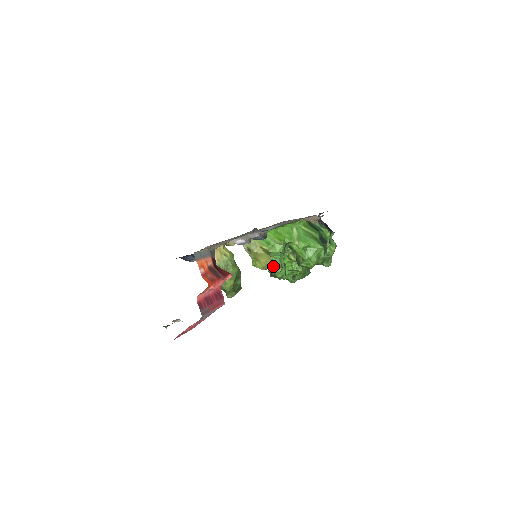
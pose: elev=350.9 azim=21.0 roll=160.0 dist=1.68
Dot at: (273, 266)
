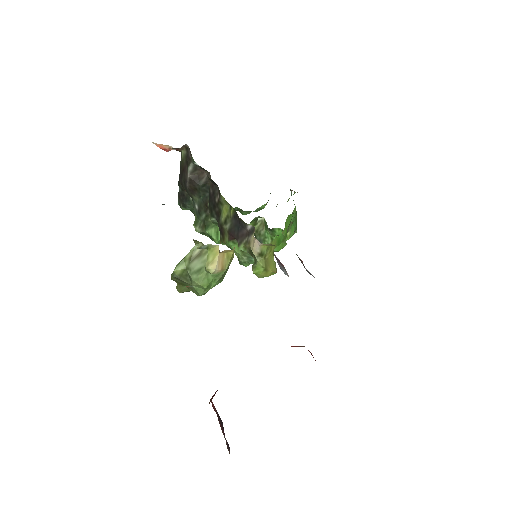
Dot at: (253, 258)
